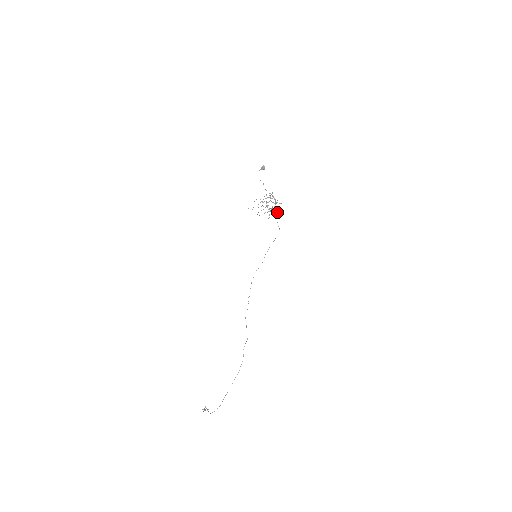
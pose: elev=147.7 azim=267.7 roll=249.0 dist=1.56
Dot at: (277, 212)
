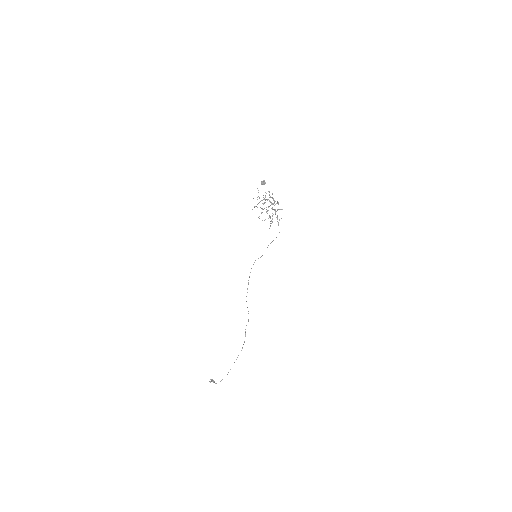
Dot at: (278, 223)
